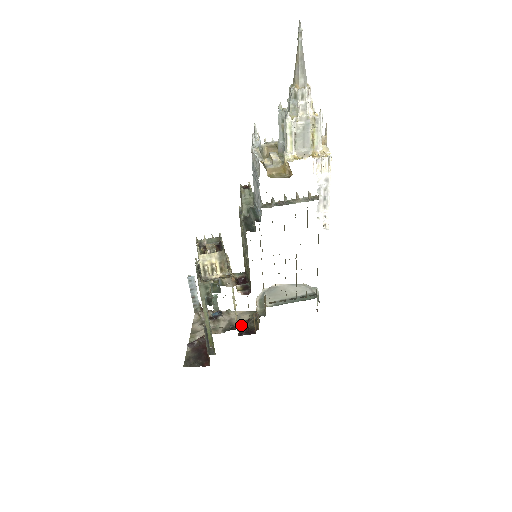
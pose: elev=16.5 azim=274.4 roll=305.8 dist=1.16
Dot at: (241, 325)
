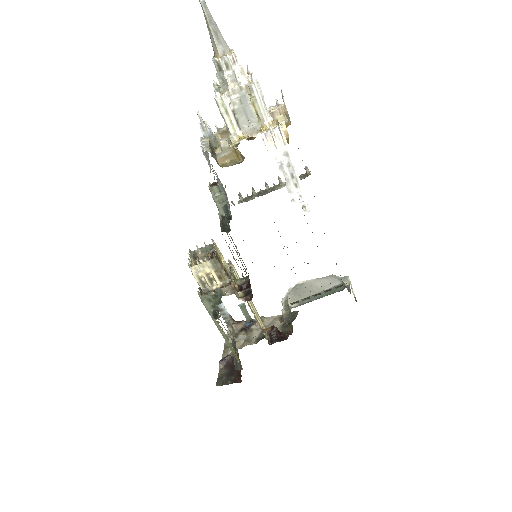
Dot at: (271, 332)
